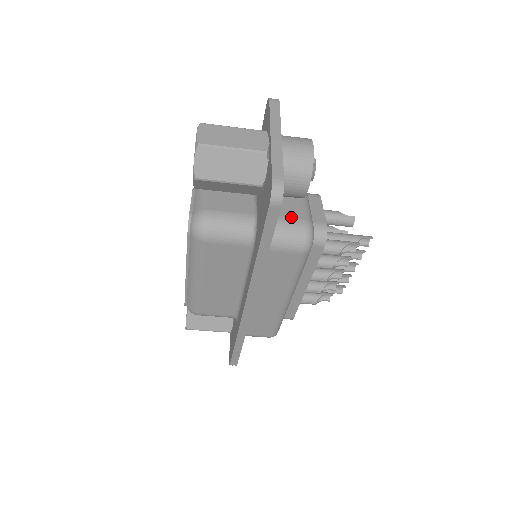
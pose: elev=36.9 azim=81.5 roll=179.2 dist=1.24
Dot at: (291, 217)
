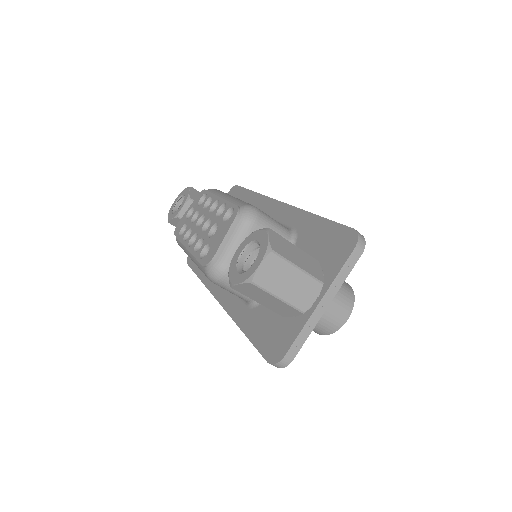
Dot at: occluded
